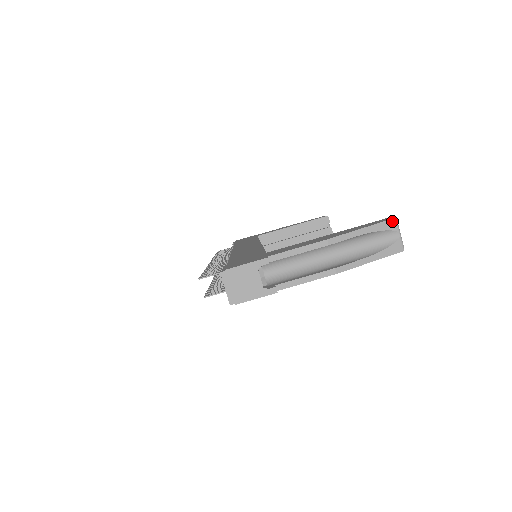
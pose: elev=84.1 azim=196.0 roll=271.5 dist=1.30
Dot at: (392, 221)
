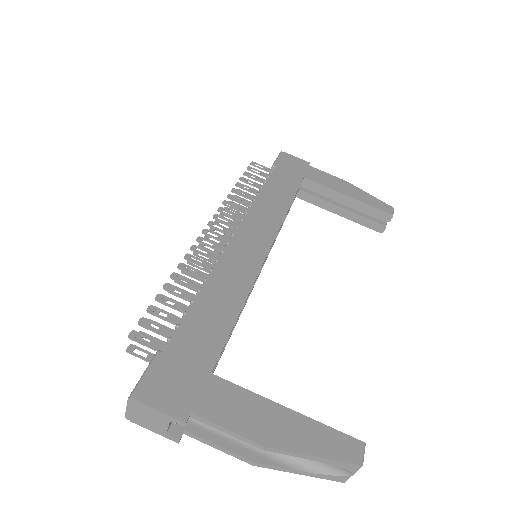
Dot at: (355, 466)
